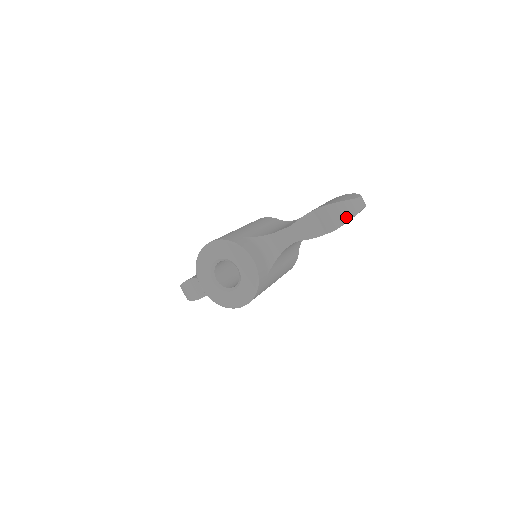
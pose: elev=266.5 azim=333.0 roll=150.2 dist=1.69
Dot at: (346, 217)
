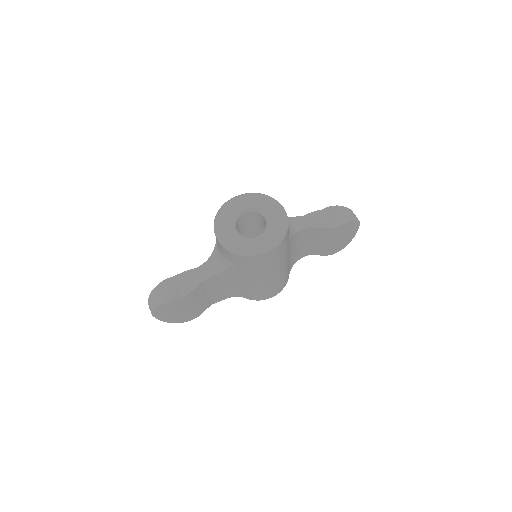
Dot at: (351, 217)
